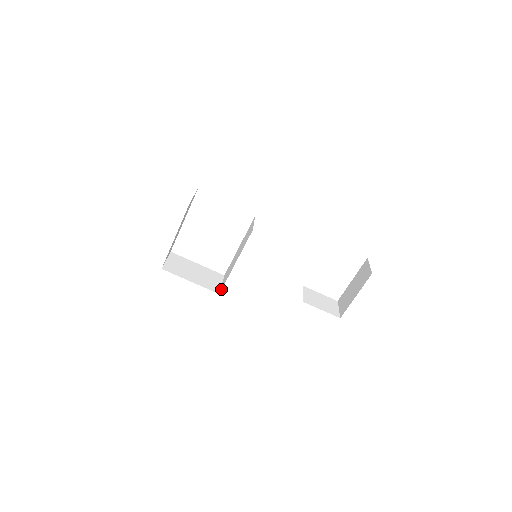
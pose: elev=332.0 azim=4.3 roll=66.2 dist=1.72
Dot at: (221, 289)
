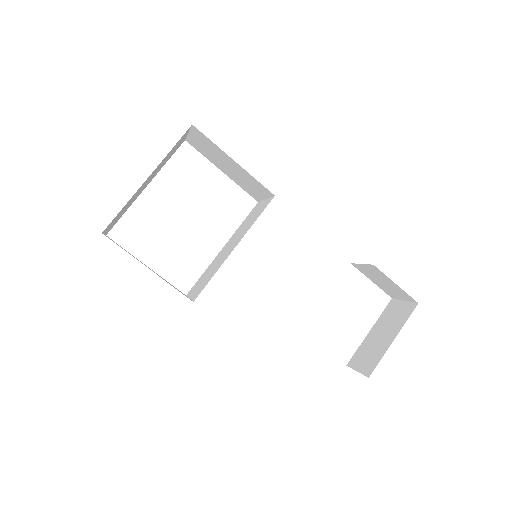
Dot at: (198, 294)
